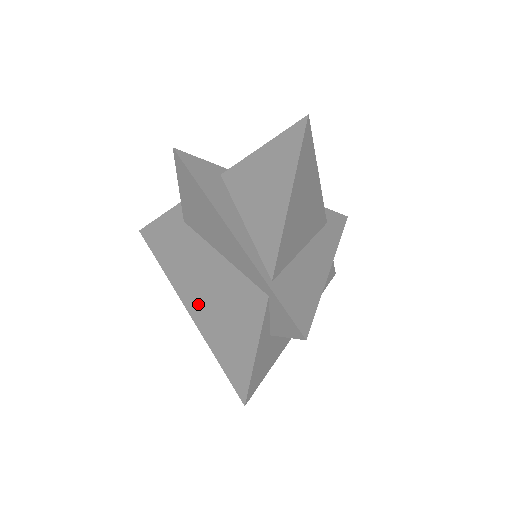
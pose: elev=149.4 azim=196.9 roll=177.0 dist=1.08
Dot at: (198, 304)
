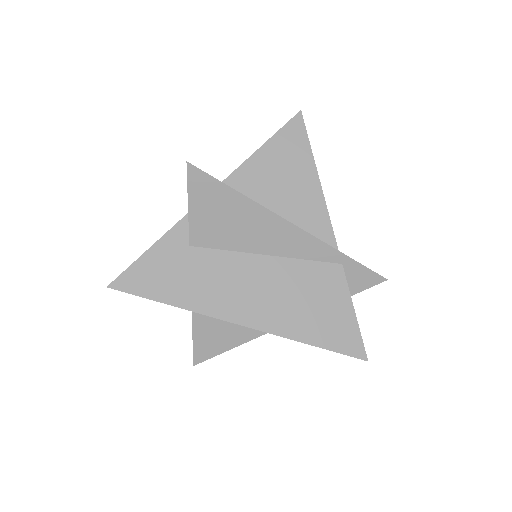
Dot at: (263, 314)
